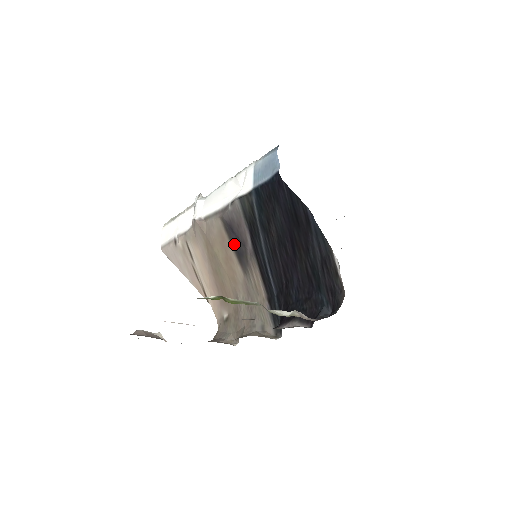
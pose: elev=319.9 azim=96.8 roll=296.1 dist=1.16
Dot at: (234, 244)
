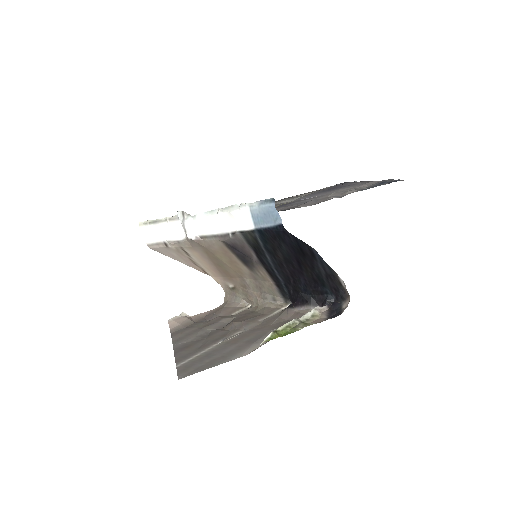
Dot at: (238, 256)
